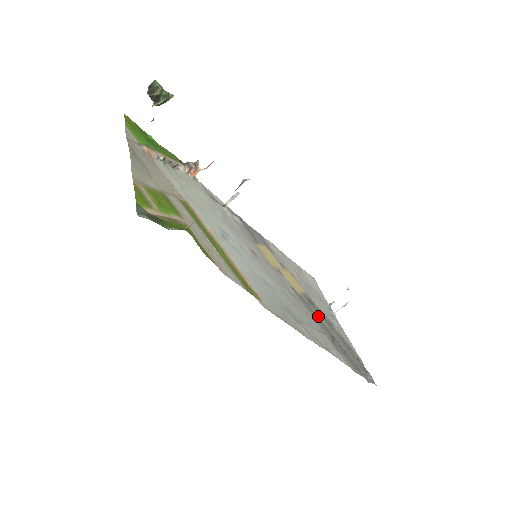
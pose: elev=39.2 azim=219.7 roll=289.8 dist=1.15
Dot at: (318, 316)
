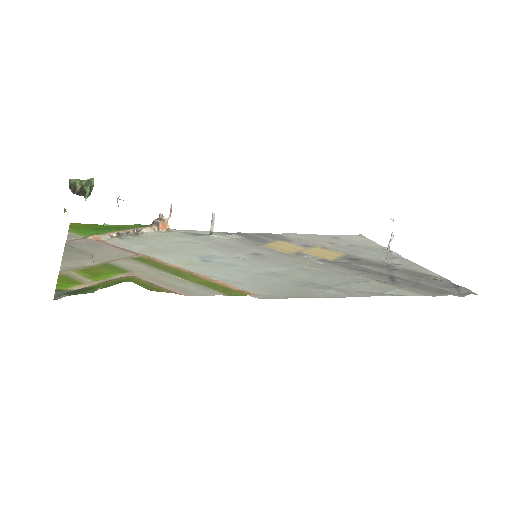
Dot at: (366, 268)
